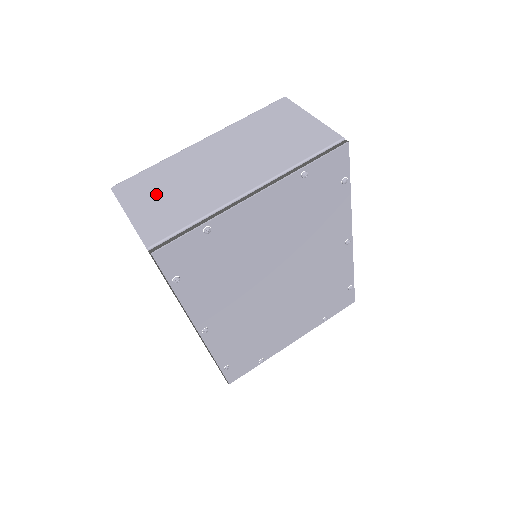
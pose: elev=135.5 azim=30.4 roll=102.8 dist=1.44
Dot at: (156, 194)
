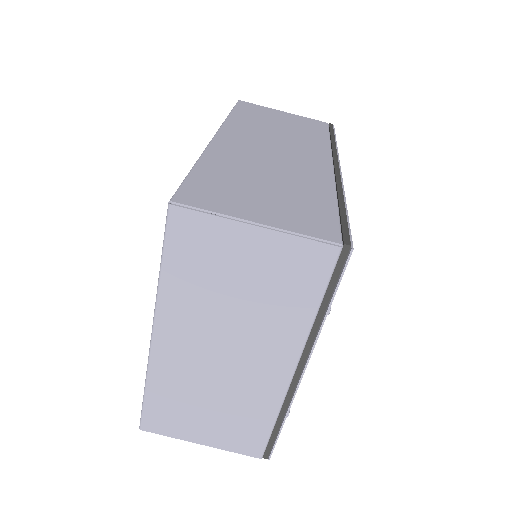
Dot at: (197, 418)
